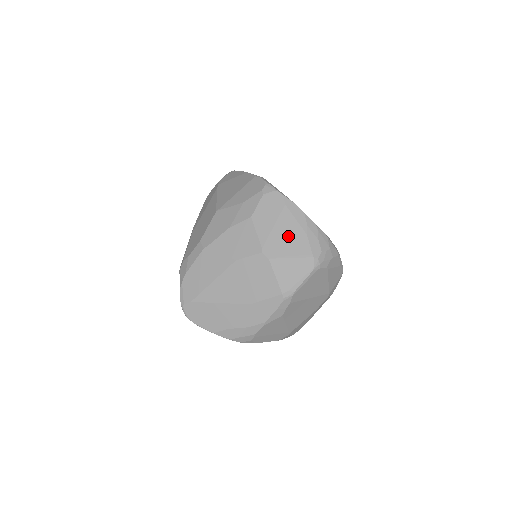
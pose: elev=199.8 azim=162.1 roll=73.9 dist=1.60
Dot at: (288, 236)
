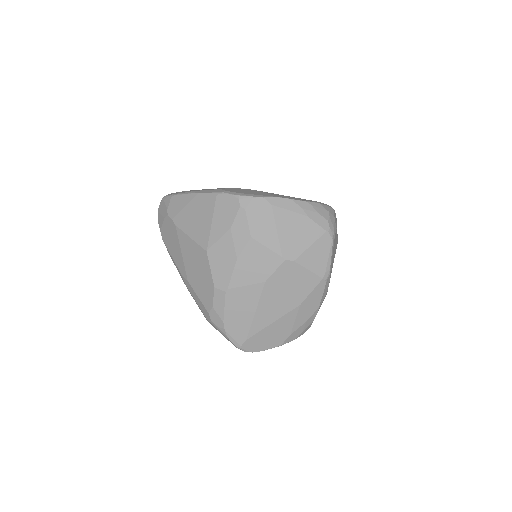
Dot at: (294, 230)
